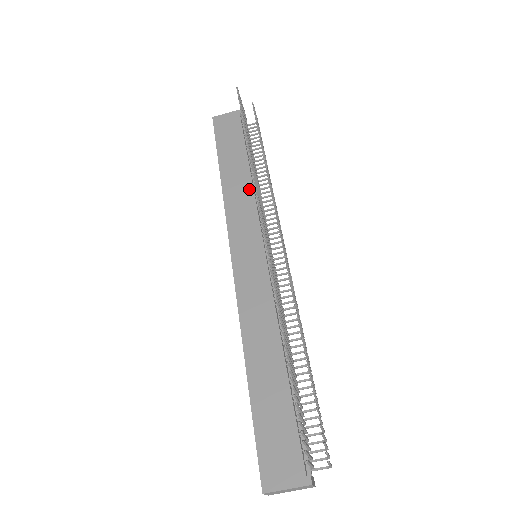
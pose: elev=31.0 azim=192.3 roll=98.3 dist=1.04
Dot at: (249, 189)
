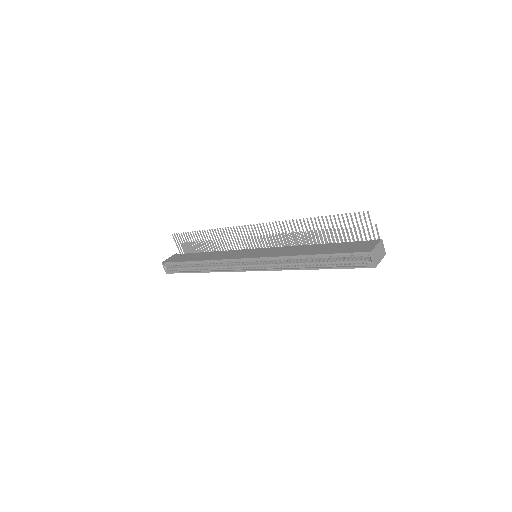
Dot at: (221, 252)
